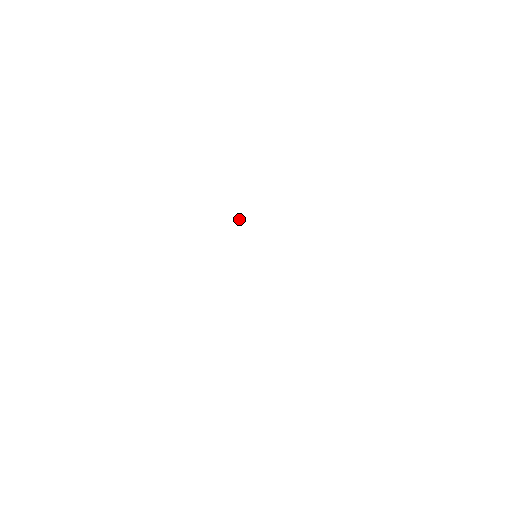
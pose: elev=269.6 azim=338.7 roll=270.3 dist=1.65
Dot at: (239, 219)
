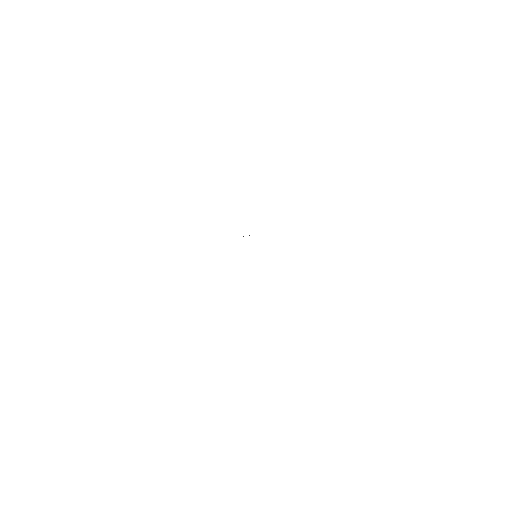
Dot at: occluded
